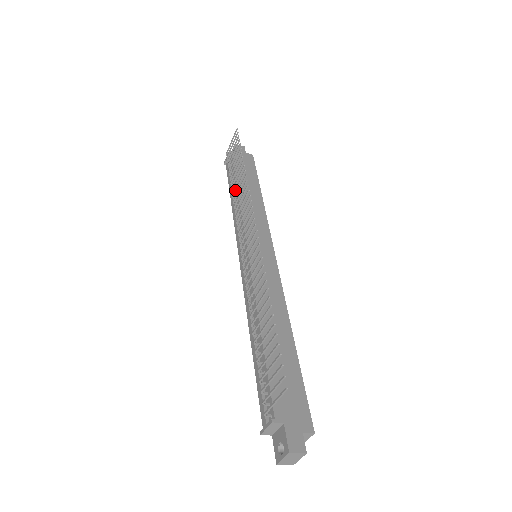
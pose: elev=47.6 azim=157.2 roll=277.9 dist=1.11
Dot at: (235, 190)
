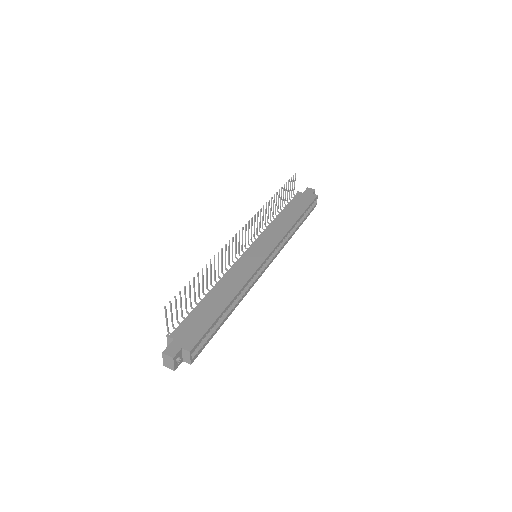
Dot at: (270, 214)
